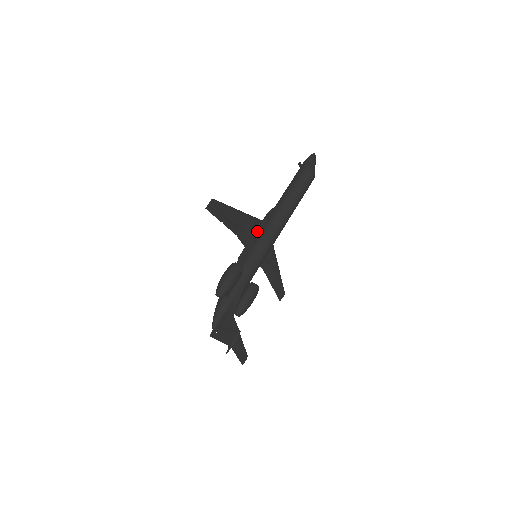
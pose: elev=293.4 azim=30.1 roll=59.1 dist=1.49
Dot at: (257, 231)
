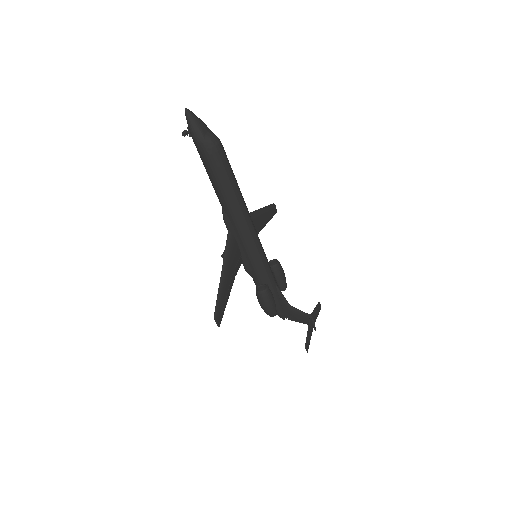
Dot at: (237, 245)
